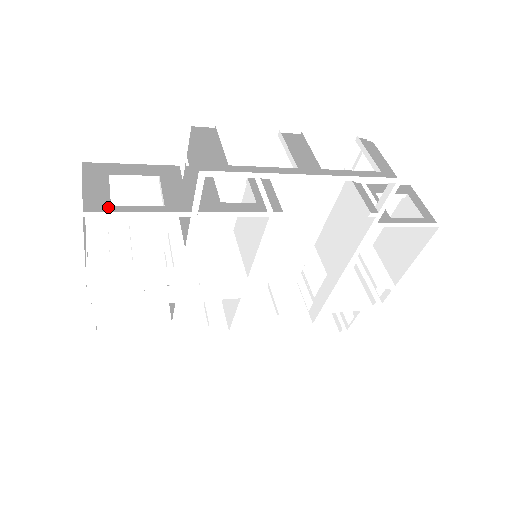
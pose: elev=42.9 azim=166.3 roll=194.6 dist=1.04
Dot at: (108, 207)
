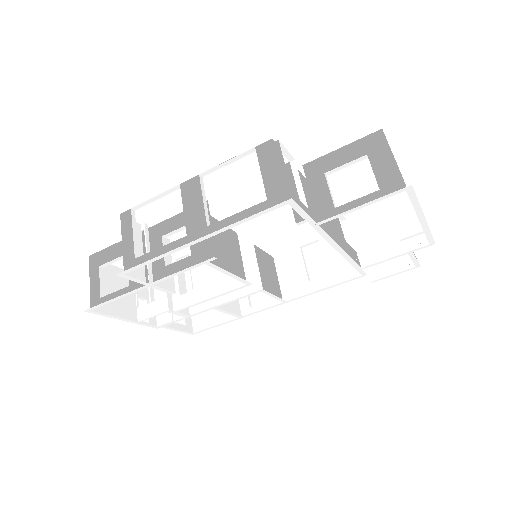
Dot at: (103, 296)
